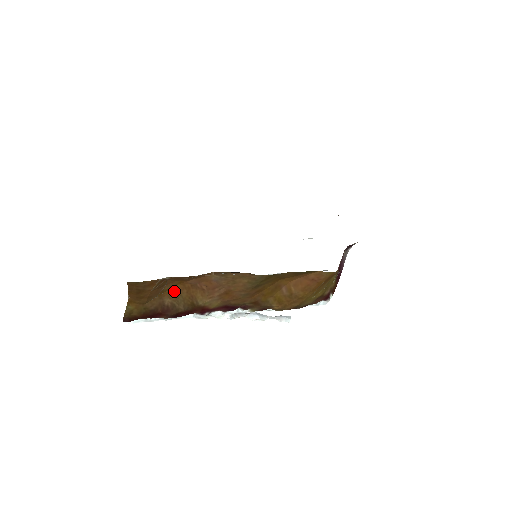
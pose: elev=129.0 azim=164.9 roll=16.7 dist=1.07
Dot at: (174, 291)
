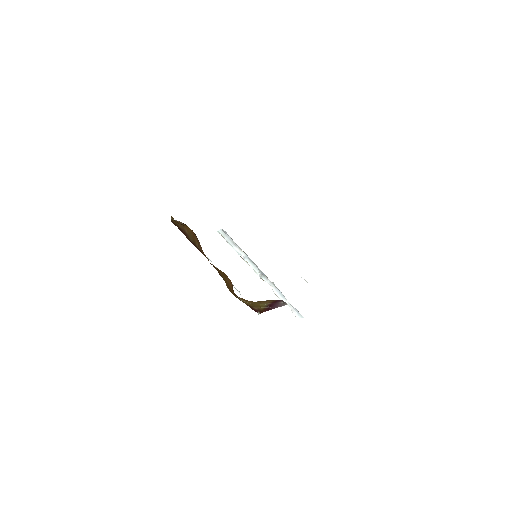
Dot at: (189, 229)
